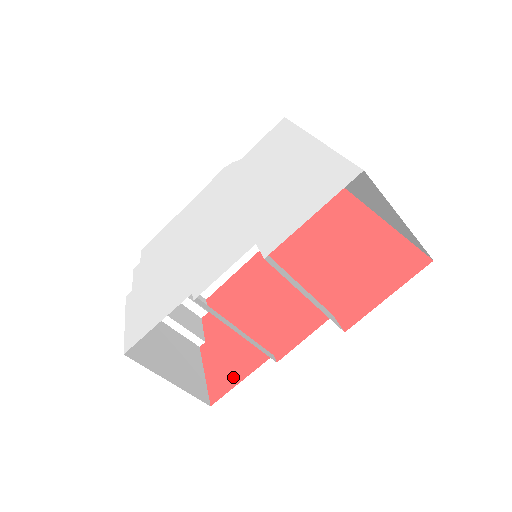
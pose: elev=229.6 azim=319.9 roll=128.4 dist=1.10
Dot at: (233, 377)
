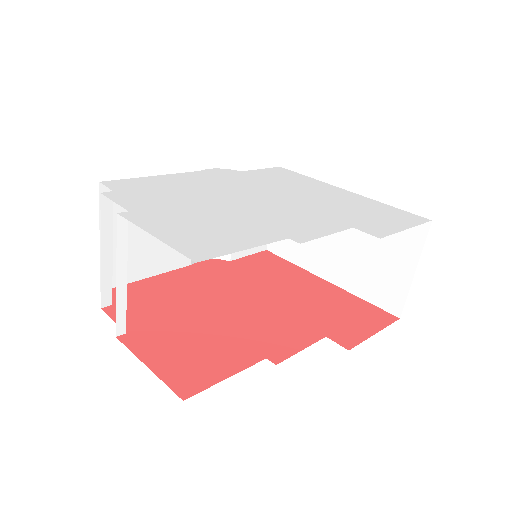
Dot at: (210, 373)
